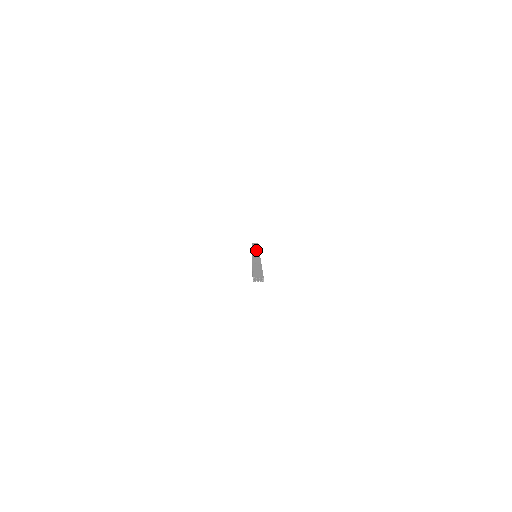
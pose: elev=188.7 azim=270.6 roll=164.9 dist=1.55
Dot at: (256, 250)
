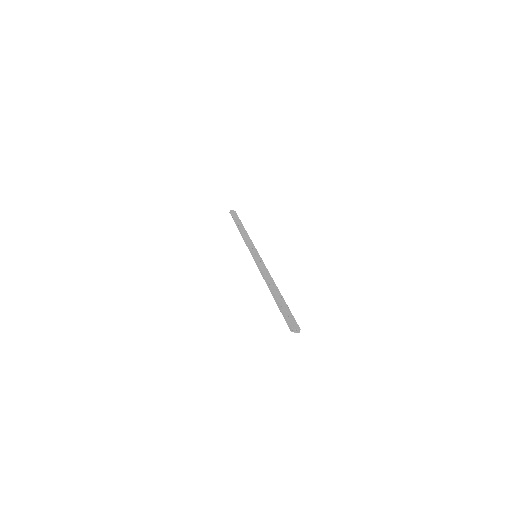
Dot at: (248, 239)
